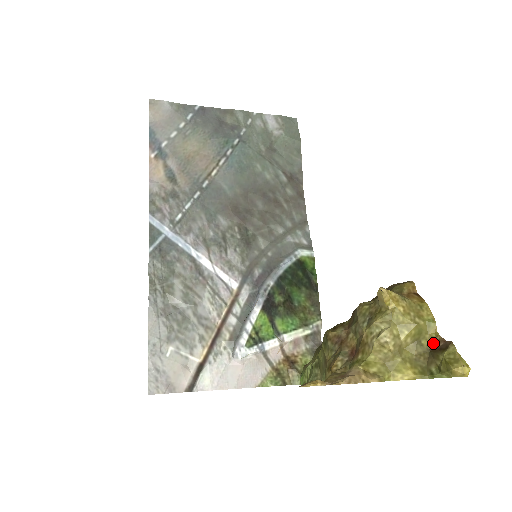
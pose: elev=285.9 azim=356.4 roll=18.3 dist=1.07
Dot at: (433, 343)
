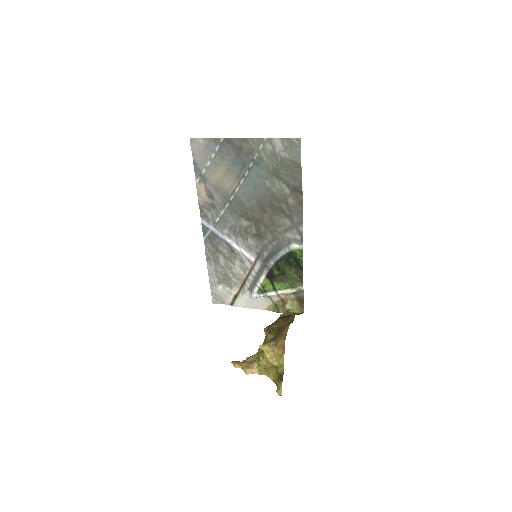
Dot at: (281, 373)
